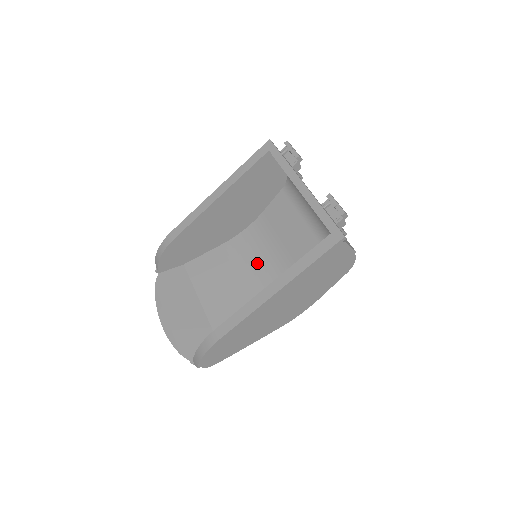
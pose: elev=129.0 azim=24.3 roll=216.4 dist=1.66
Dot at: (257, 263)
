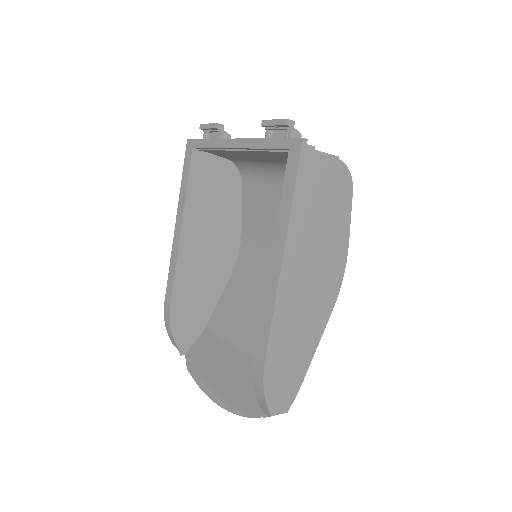
Dot at: occluded
